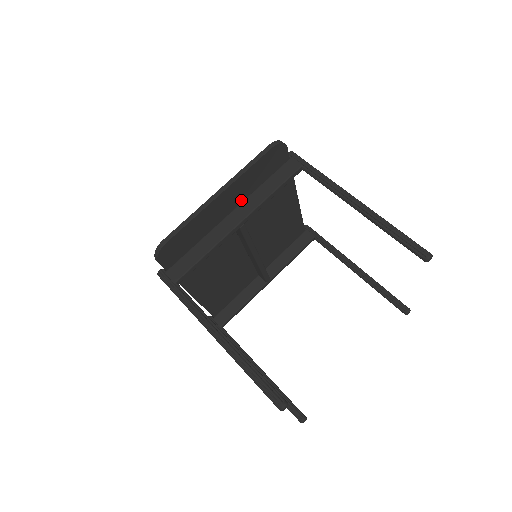
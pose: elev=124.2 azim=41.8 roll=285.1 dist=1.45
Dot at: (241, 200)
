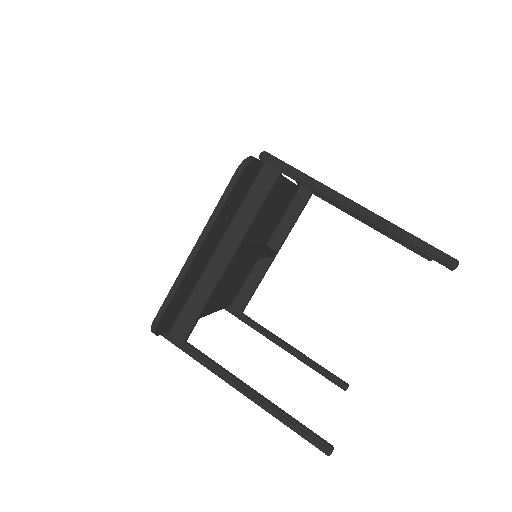
Dot at: (222, 233)
